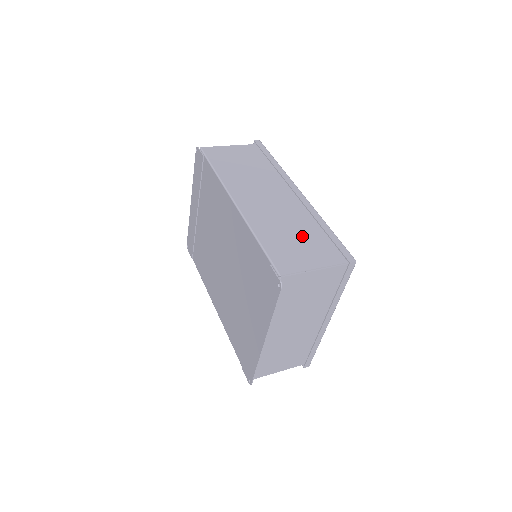
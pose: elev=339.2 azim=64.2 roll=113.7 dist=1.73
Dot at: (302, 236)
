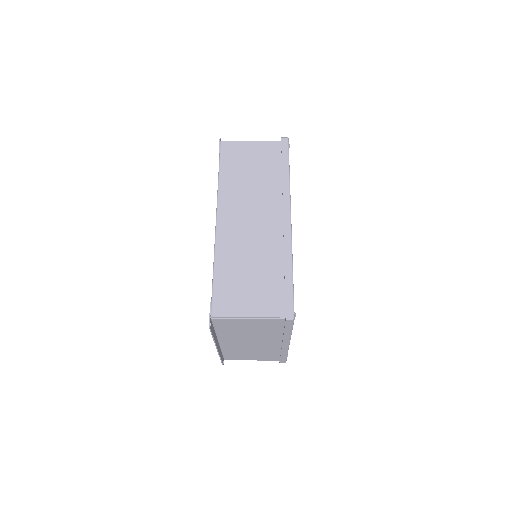
Dot at: (259, 275)
